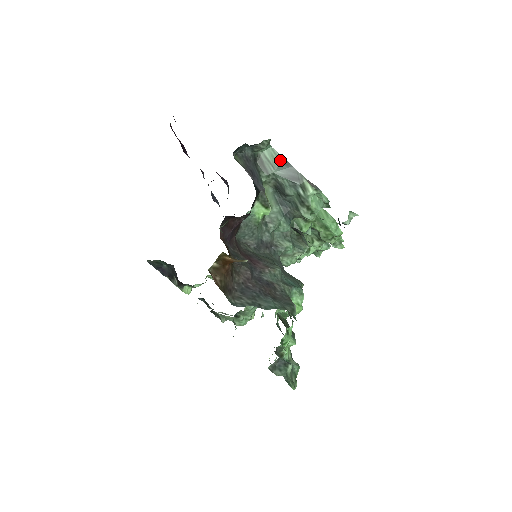
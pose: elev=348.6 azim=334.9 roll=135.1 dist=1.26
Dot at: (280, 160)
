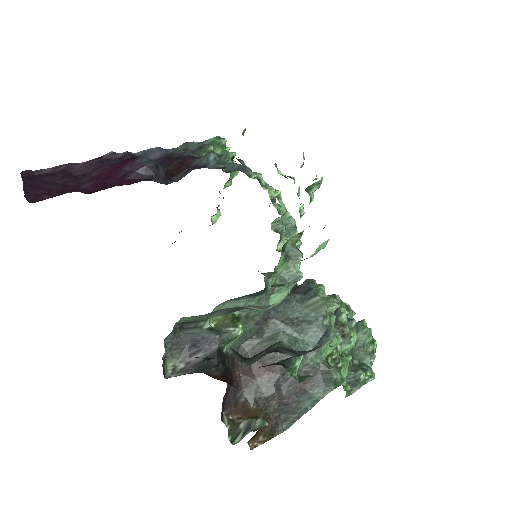
Dot at: (203, 316)
